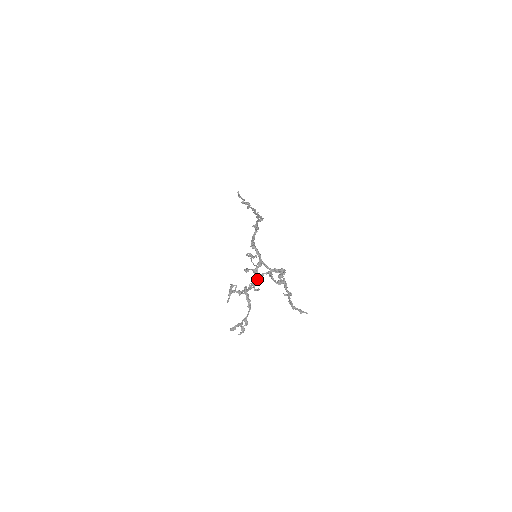
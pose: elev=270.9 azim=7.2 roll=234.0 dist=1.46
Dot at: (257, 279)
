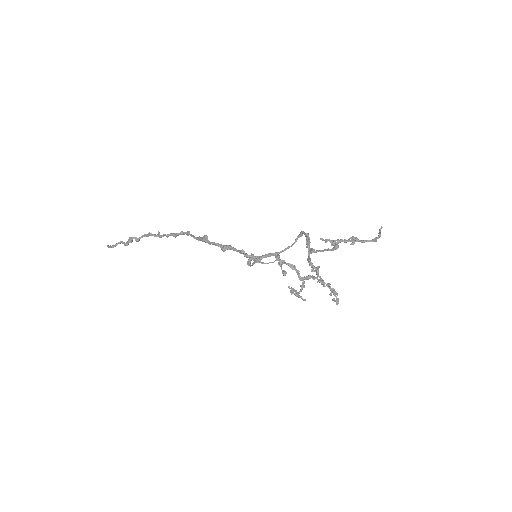
Dot at: (314, 267)
